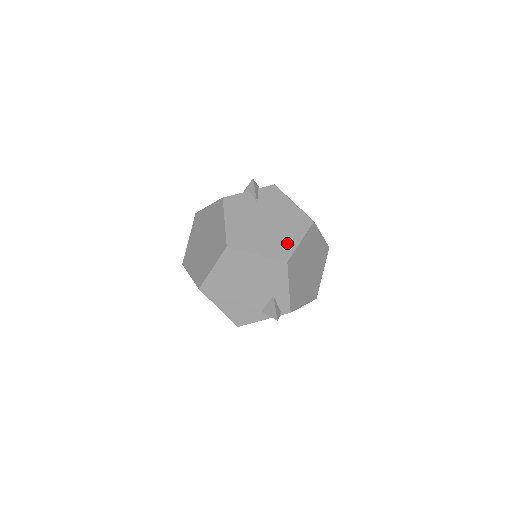
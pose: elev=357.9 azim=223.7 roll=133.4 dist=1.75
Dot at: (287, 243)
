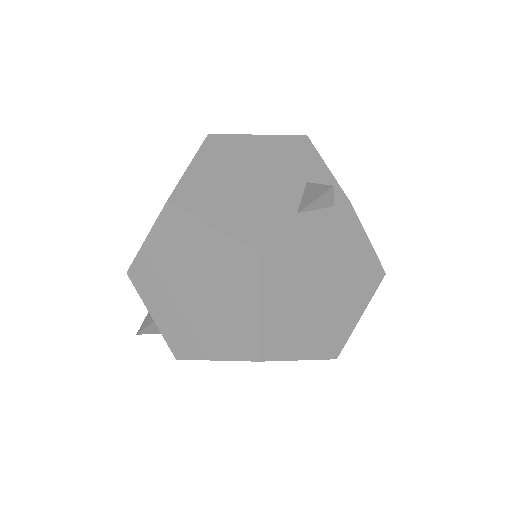
Dot at: occluded
